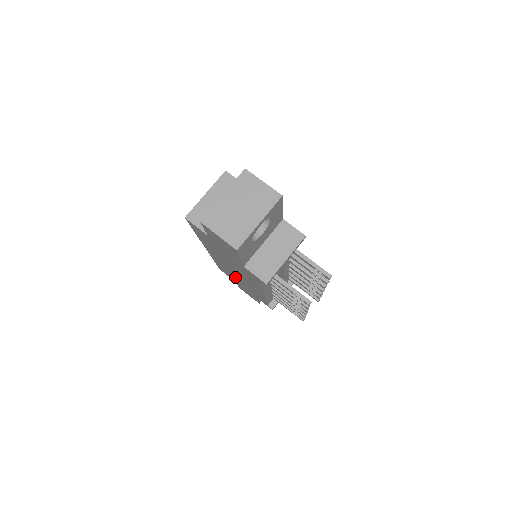
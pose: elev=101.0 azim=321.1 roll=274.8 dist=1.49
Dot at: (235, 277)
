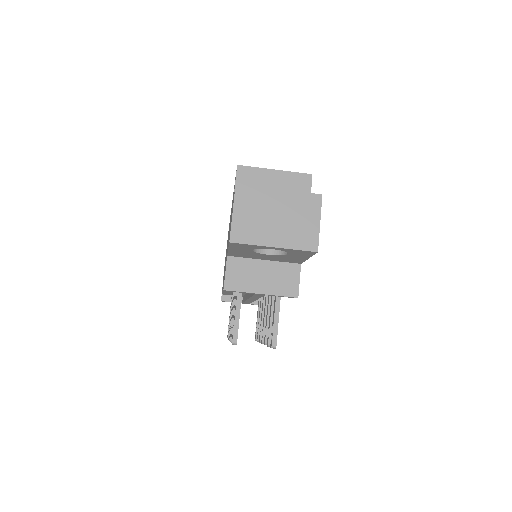
Dot at: occluded
